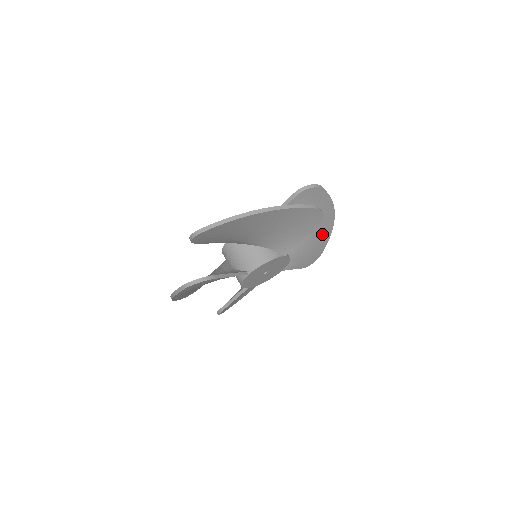
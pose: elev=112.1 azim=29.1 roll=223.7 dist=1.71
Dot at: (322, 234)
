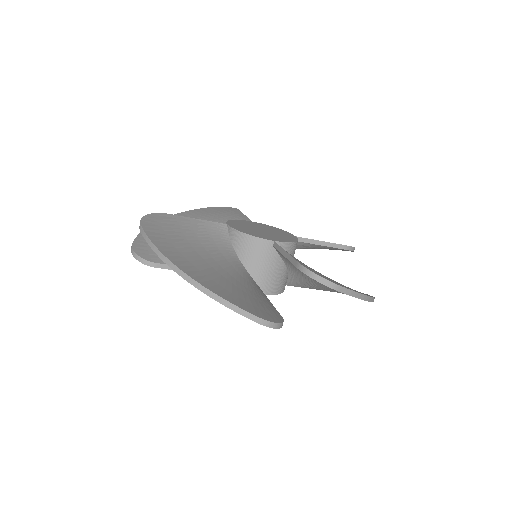
Dot at: occluded
